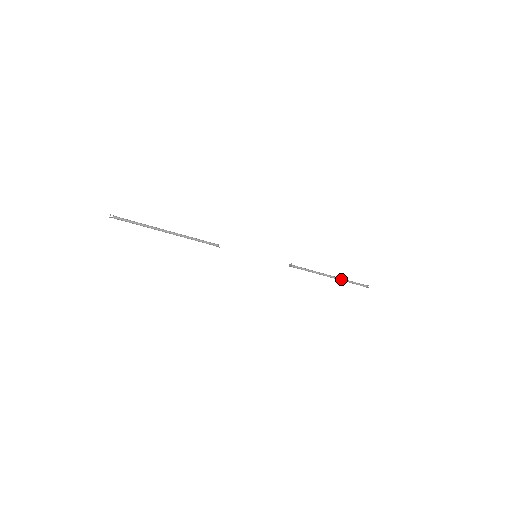
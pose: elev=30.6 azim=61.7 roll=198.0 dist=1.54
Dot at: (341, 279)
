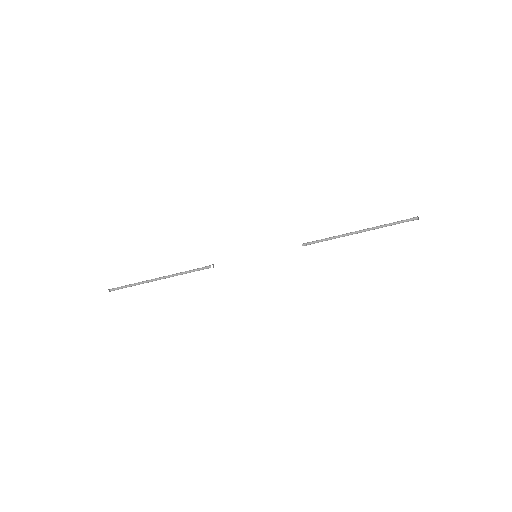
Dot at: (375, 228)
